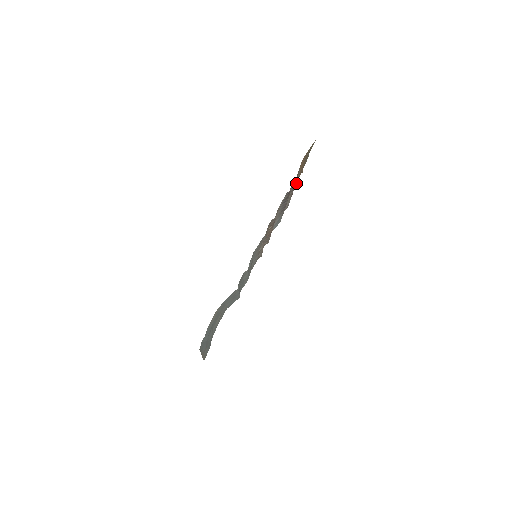
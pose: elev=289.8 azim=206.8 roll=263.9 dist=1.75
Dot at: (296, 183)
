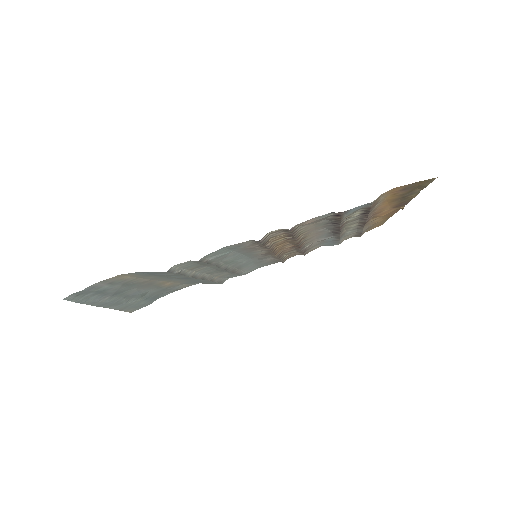
Dot at: (382, 215)
